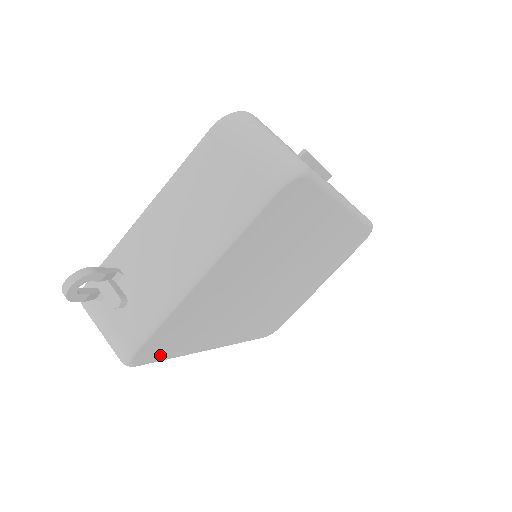
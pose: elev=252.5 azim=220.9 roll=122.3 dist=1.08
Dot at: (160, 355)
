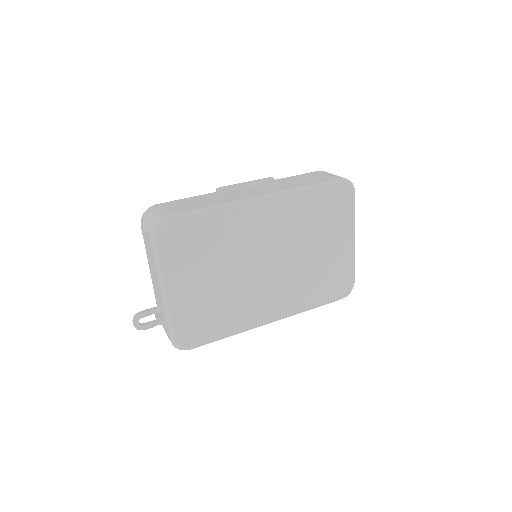
Dot at: (203, 339)
